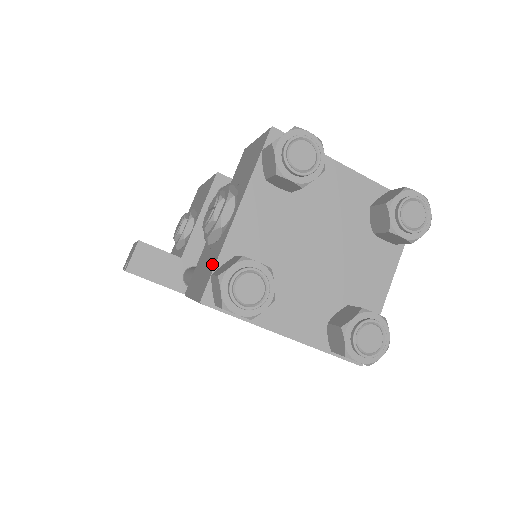
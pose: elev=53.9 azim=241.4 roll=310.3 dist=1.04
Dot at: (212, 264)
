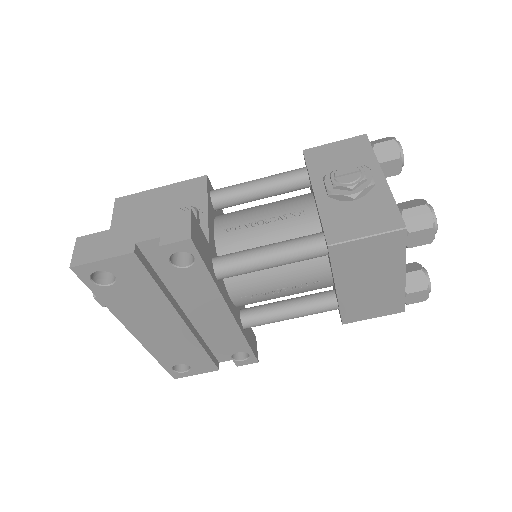
Dot at: (387, 206)
